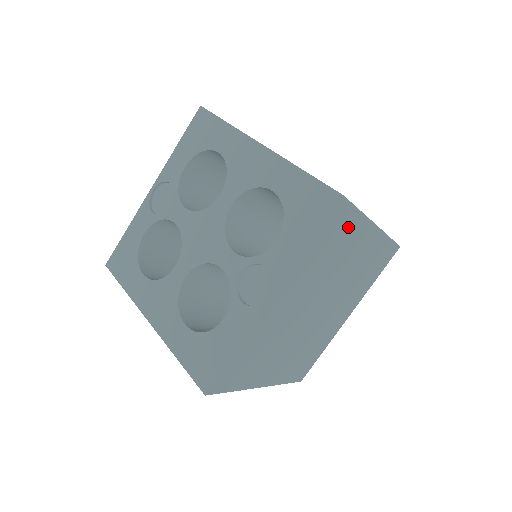
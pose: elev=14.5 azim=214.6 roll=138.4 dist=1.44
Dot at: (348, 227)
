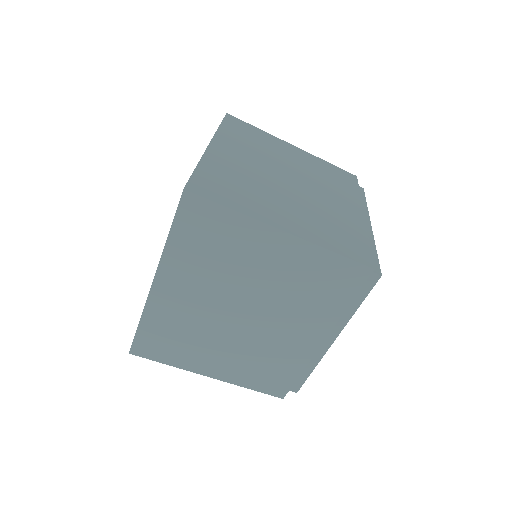
Dot at: (256, 133)
